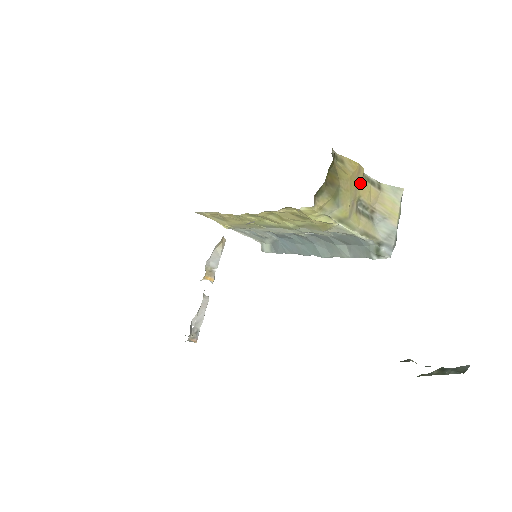
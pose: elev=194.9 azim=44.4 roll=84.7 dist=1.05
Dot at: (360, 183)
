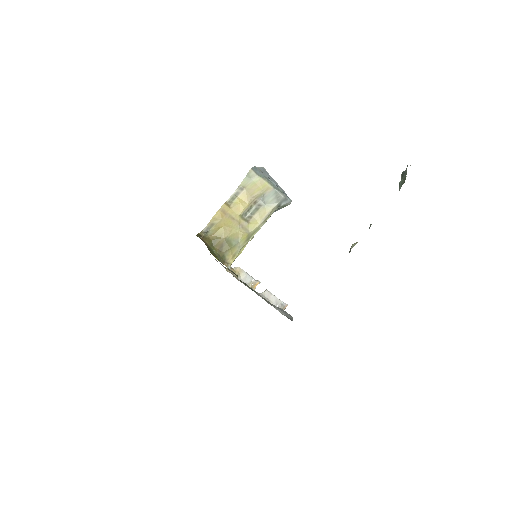
Dot at: (231, 212)
